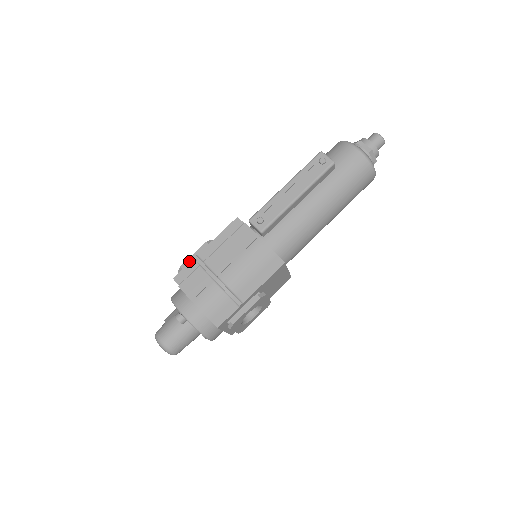
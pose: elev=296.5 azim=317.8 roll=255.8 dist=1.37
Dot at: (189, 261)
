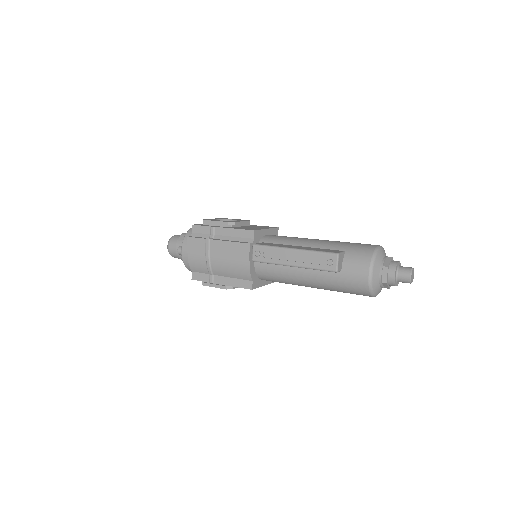
Dot at: (210, 223)
